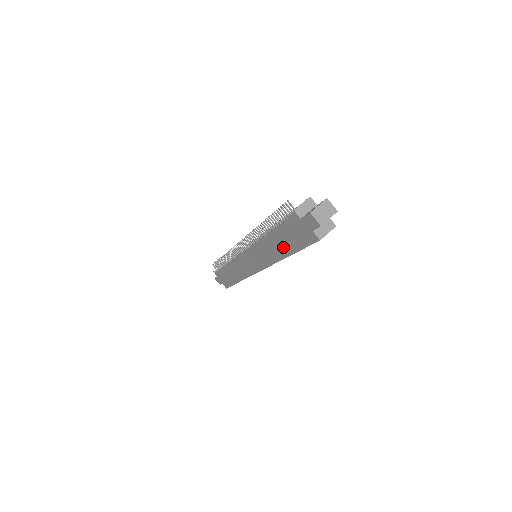
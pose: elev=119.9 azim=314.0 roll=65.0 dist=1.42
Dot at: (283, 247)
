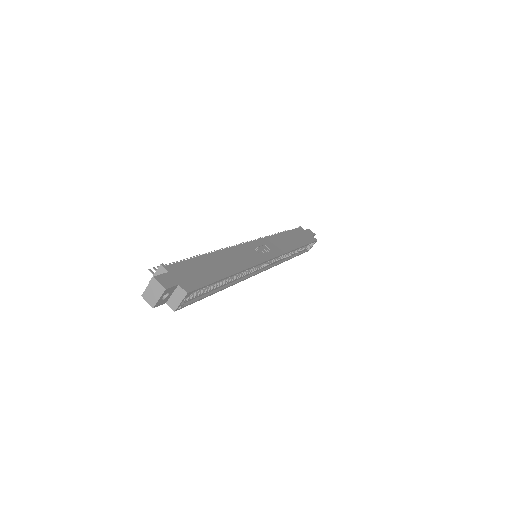
Dot at: occluded
